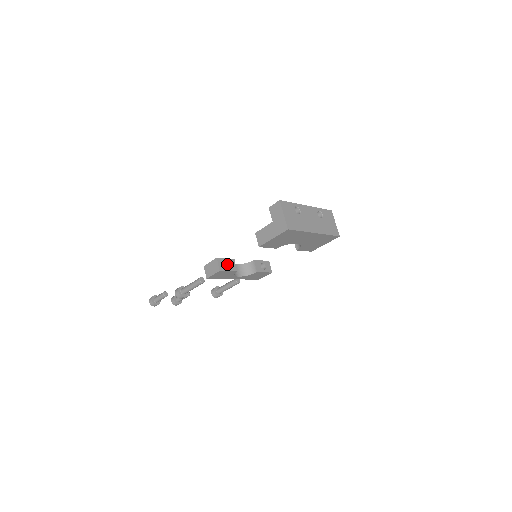
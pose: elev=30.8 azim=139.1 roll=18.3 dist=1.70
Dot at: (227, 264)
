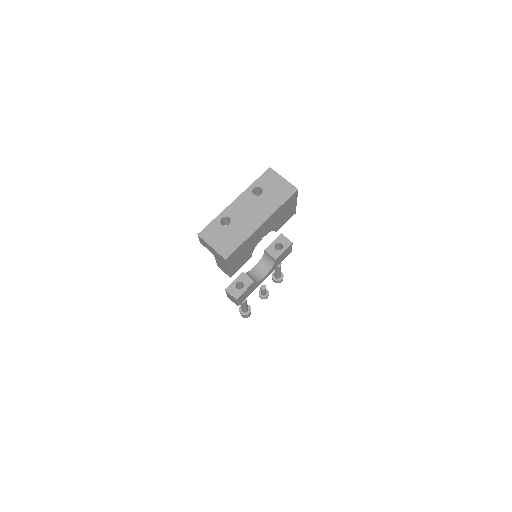
Dot at: (241, 283)
